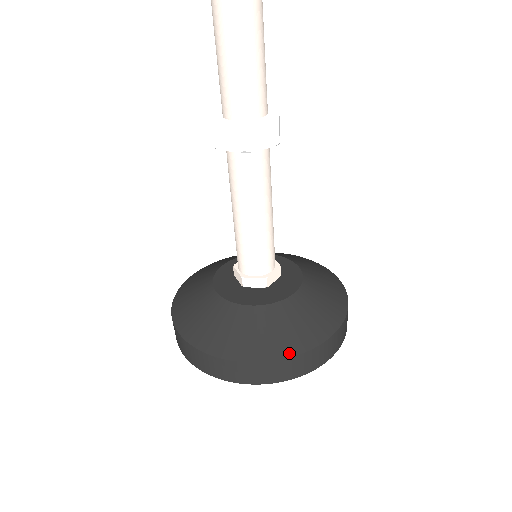
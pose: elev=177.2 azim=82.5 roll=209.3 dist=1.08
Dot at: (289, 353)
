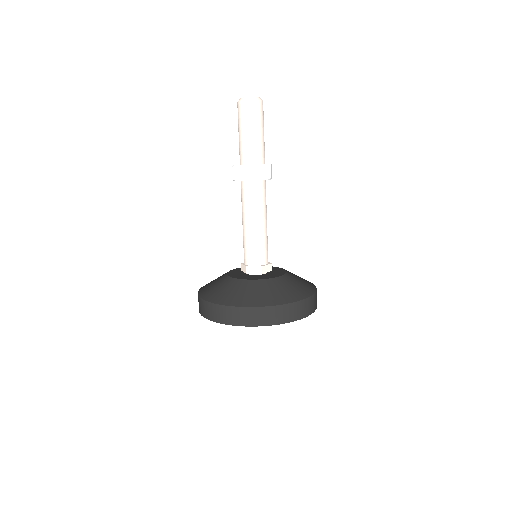
Dot at: (273, 303)
